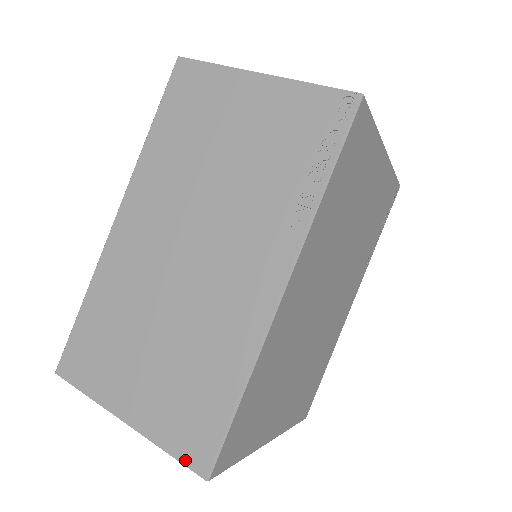
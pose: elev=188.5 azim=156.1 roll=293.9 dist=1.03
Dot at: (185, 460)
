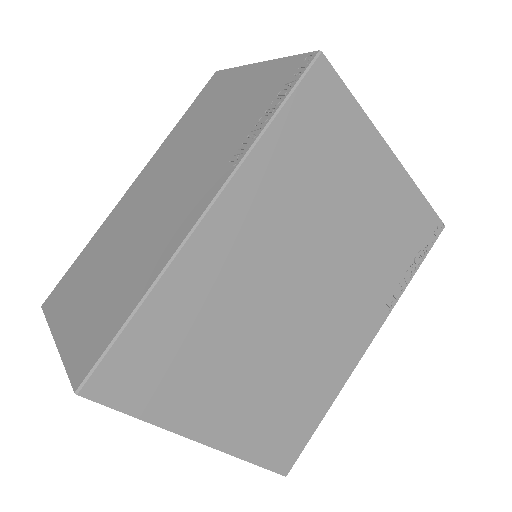
Dot at: (72, 373)
